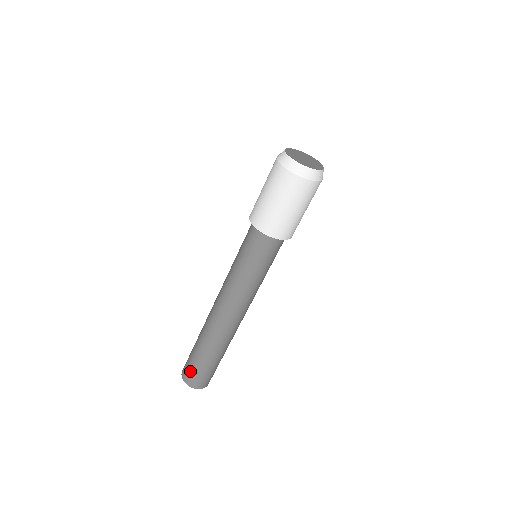
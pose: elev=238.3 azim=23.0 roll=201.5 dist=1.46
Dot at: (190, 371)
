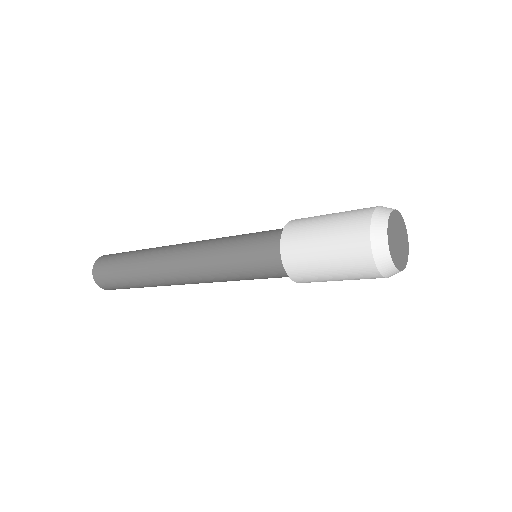
Dot at: (106, 277)
